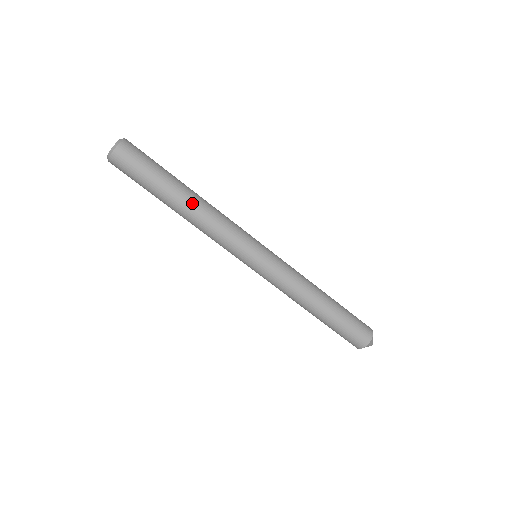
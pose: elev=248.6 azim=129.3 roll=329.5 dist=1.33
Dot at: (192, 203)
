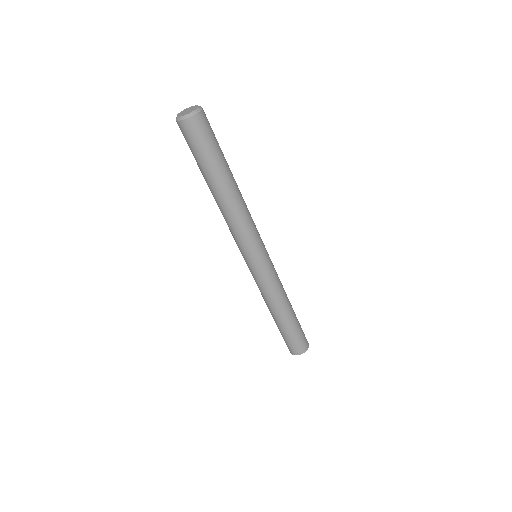
Dot at: (237, 190)
